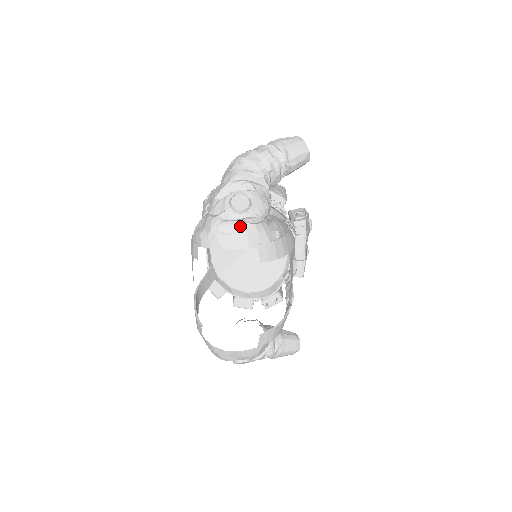
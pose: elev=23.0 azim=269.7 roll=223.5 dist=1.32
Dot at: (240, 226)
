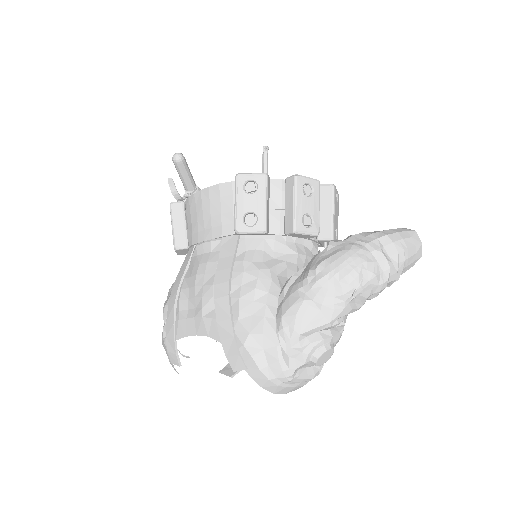
Dot at: (307, 380)
